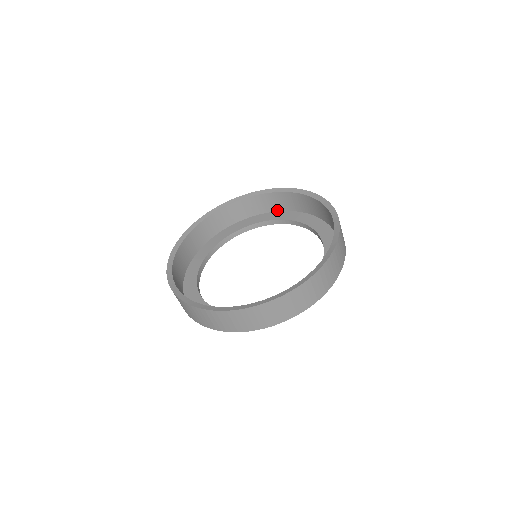
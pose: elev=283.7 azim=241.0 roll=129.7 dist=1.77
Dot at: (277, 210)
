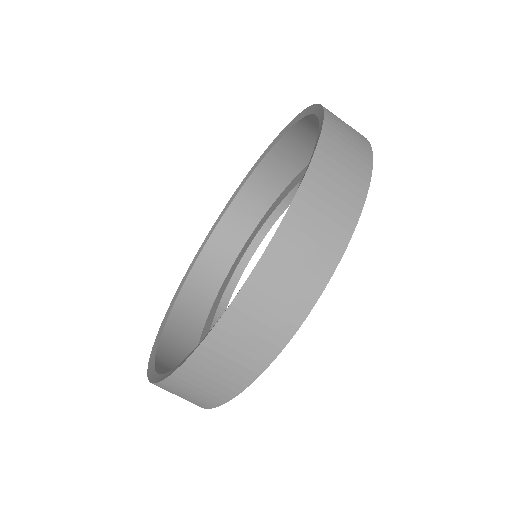
Dot at: (274, 198)
